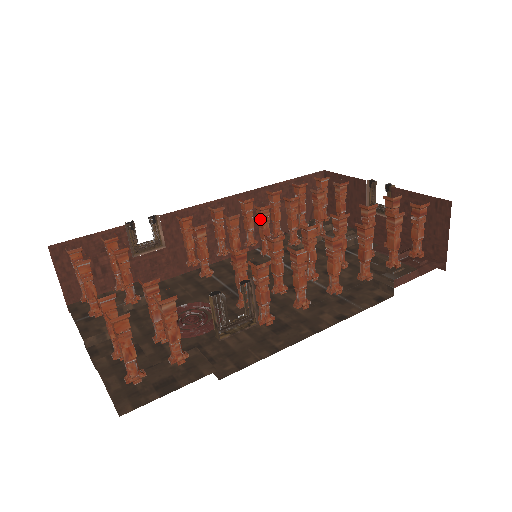
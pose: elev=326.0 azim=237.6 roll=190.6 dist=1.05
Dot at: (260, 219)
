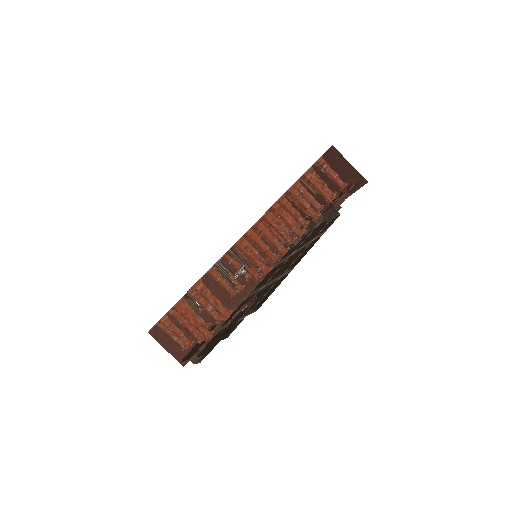
Dot at: occluded
